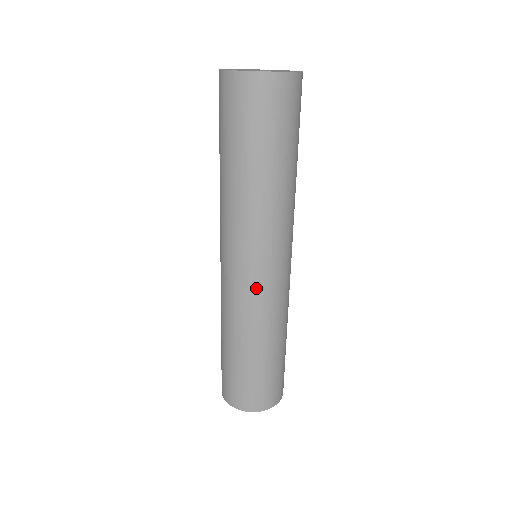
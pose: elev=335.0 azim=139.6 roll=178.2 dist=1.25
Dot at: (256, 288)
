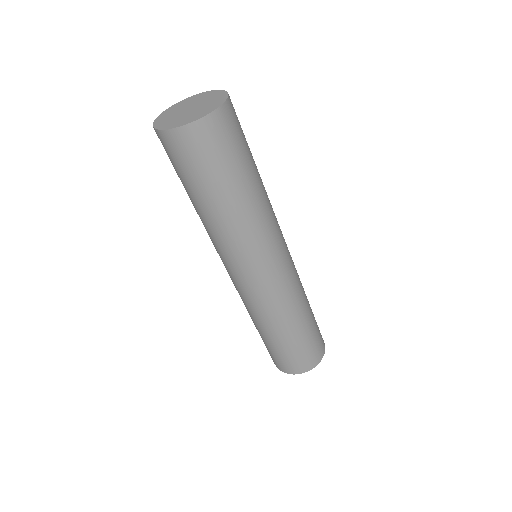
Dot at: (245, 290)
